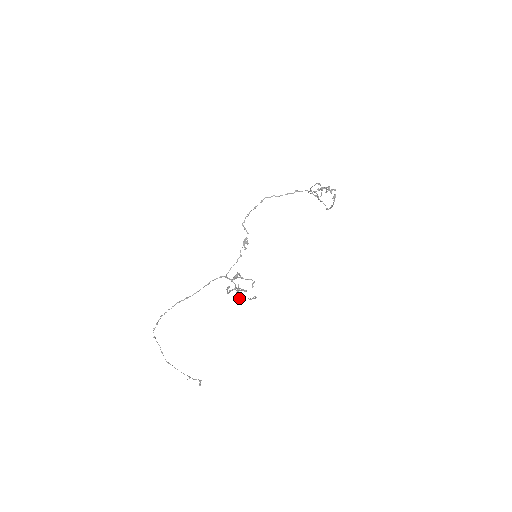
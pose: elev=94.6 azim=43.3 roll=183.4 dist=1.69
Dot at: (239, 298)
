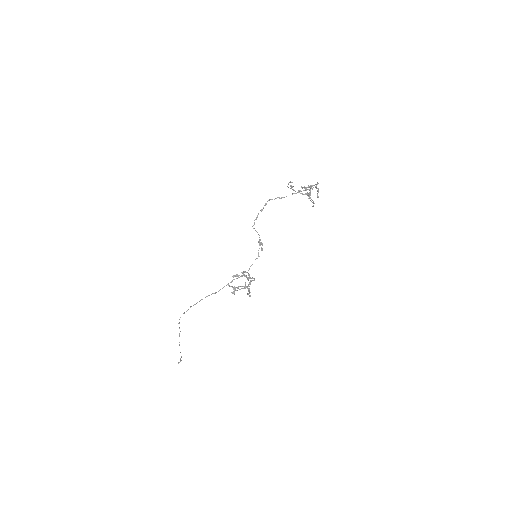
Dot at: (234, 294)
